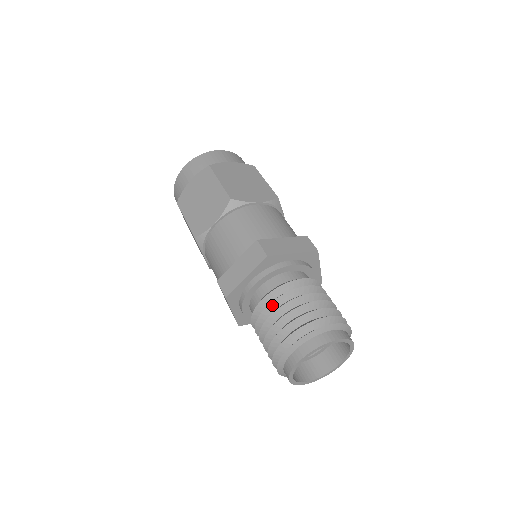
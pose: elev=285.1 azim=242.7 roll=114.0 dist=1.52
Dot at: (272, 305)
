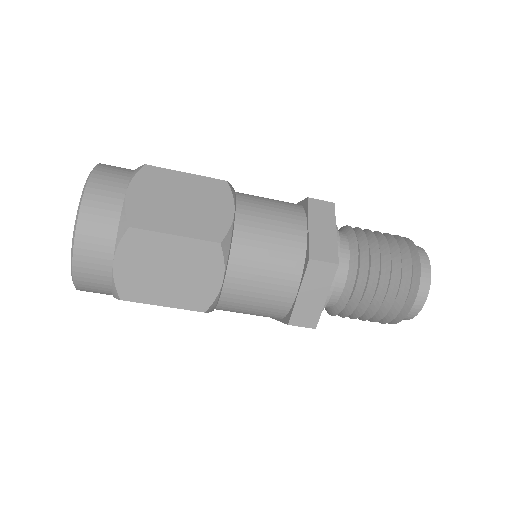
Dot at: (364, 292)
